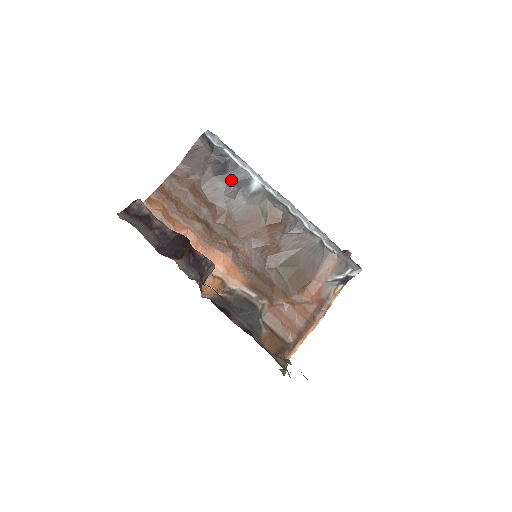
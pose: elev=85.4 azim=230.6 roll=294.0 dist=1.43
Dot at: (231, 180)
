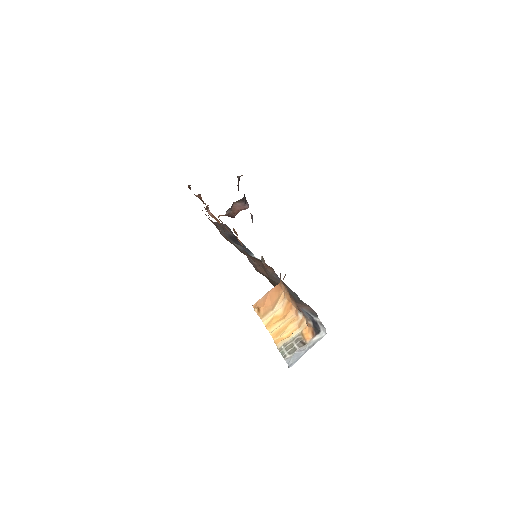
Dot at: (240, 245)
